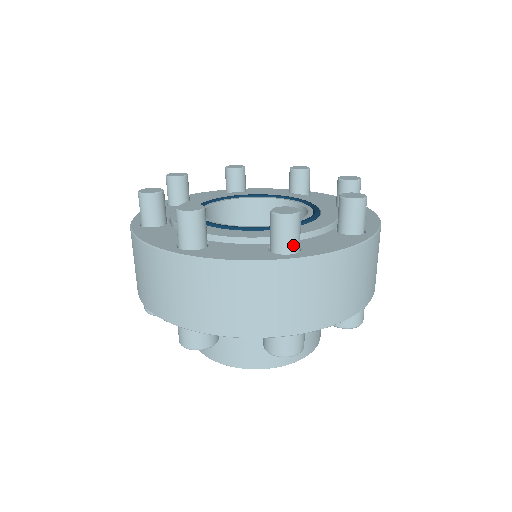
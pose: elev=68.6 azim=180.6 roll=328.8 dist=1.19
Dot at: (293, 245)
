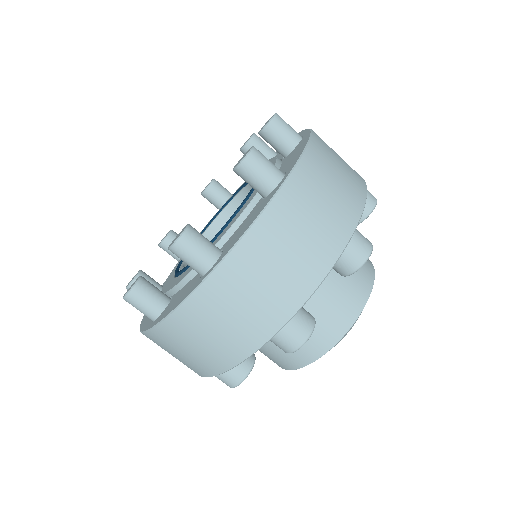
Dot at: (148, 315)
